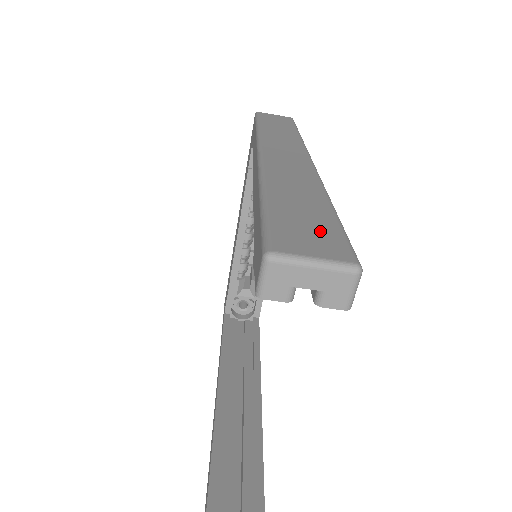
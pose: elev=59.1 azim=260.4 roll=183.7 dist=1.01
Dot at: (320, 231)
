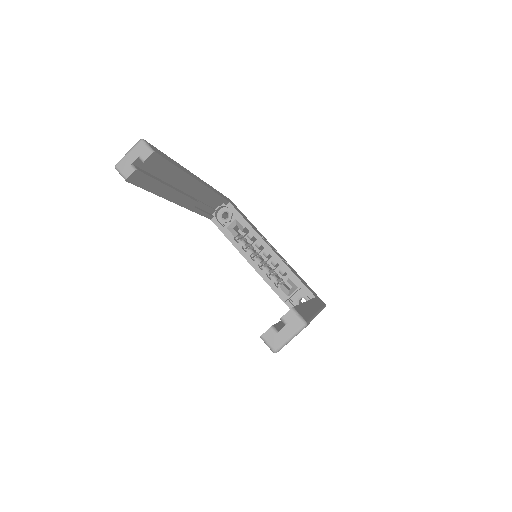
Dot at: occluded
